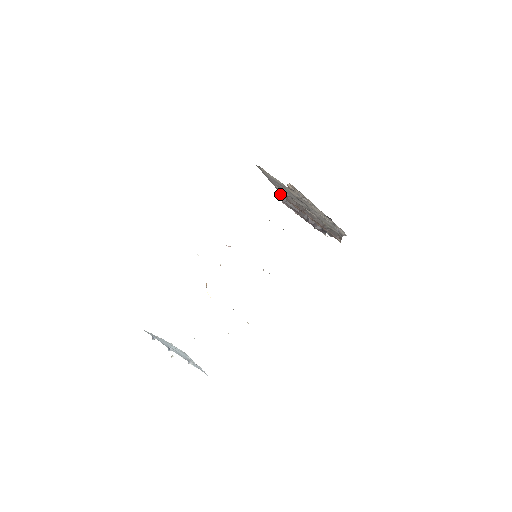
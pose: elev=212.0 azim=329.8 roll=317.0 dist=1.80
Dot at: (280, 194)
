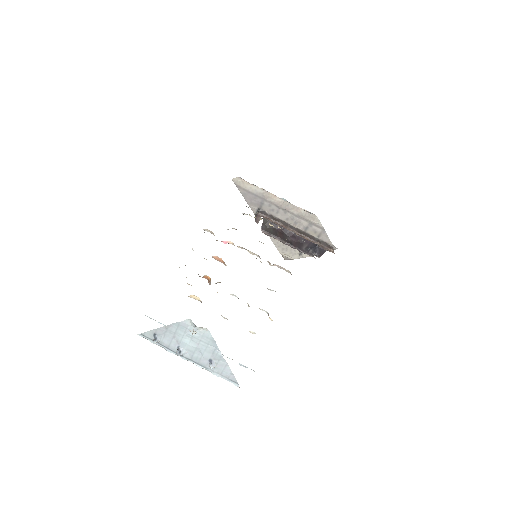
Dot at: (260, 213)
